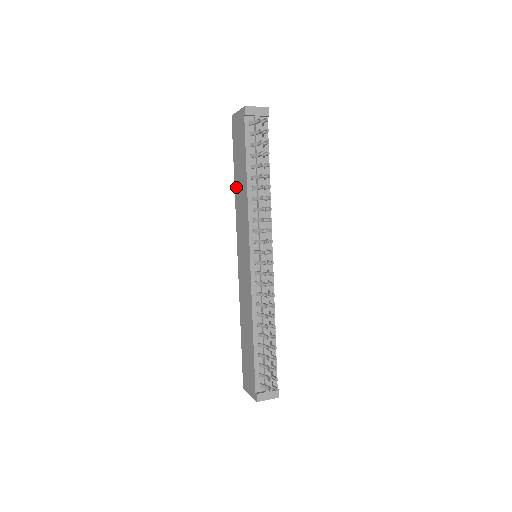
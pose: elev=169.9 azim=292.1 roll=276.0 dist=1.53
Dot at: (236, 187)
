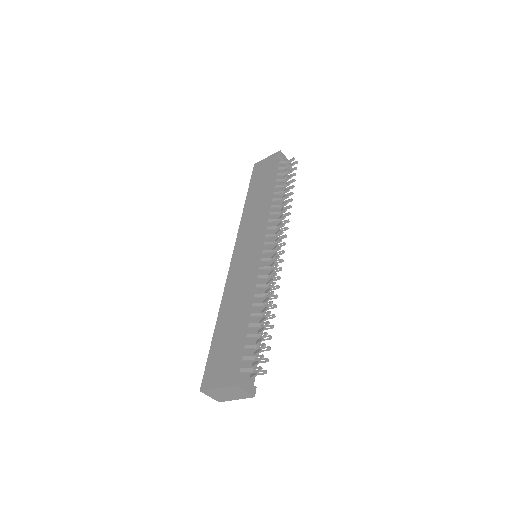
Dot at: (248, 204)
